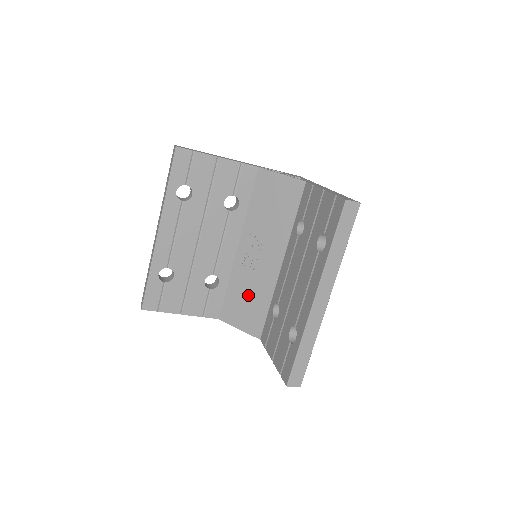
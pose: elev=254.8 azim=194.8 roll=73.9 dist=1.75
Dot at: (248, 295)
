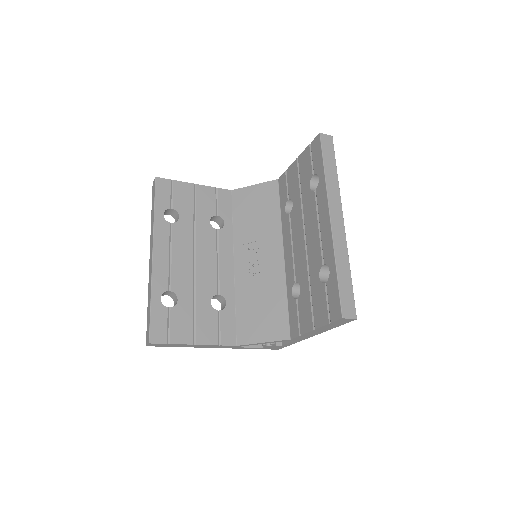
Dot at: (261, 301)
